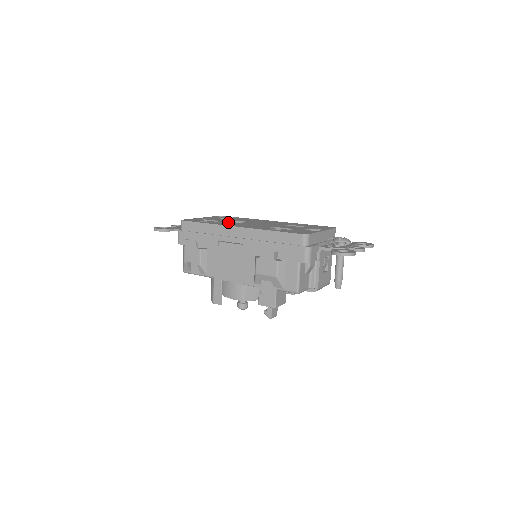
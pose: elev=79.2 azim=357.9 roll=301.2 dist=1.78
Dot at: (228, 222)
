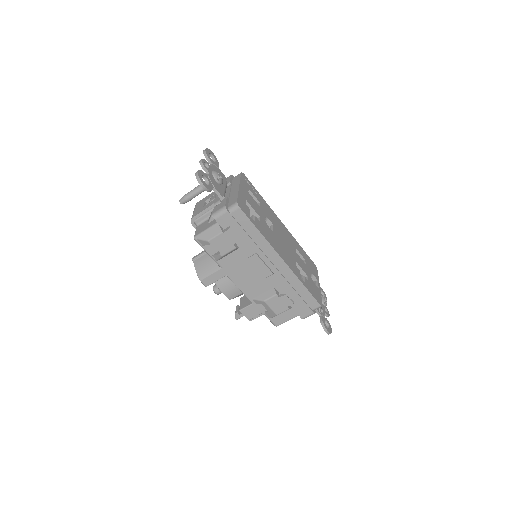
Dot at: (268, 228)
